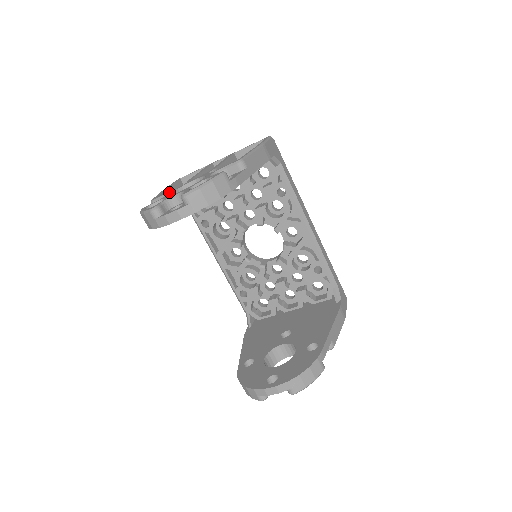
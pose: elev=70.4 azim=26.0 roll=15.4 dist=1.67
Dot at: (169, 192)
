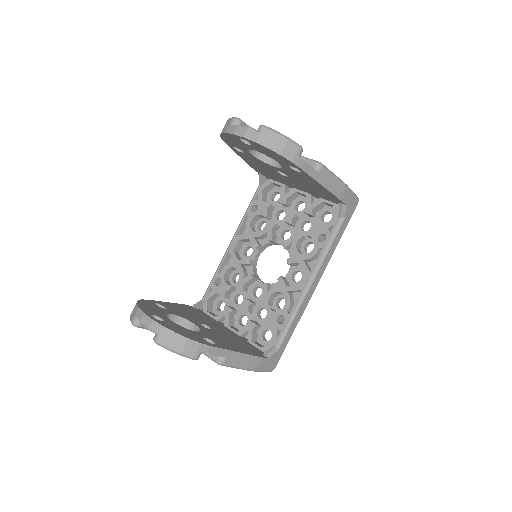
Dot at: occluded
